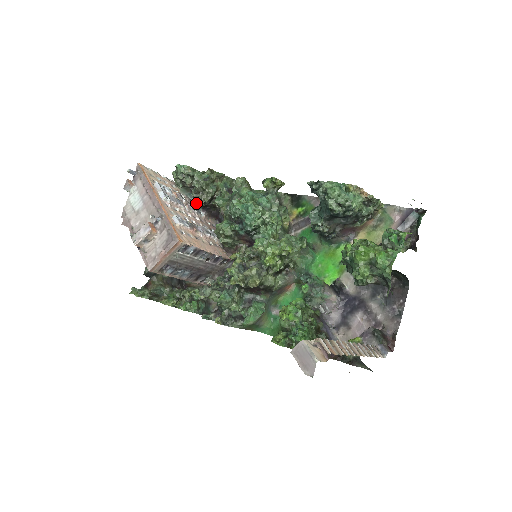
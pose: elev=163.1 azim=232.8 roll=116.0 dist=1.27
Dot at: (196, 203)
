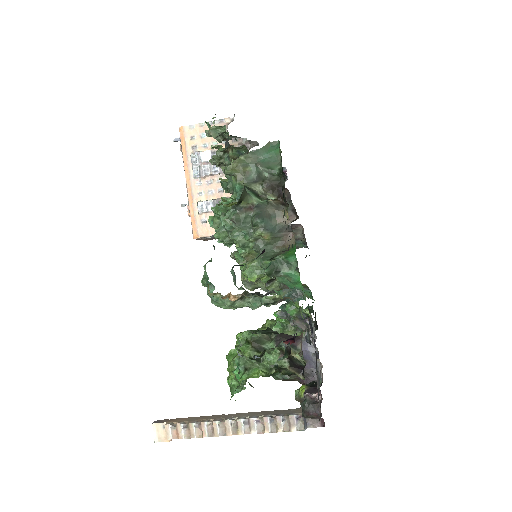
Dot at: (250, 146)
